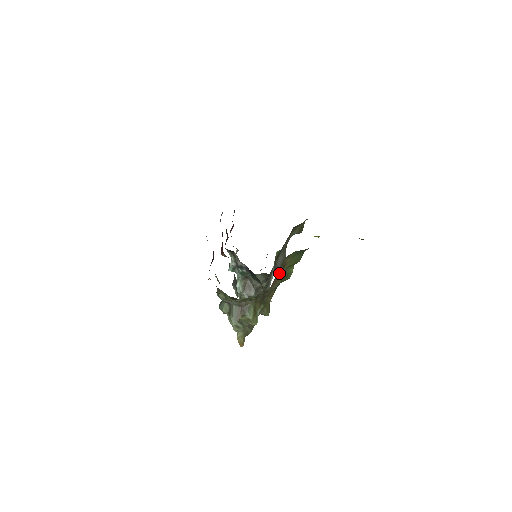
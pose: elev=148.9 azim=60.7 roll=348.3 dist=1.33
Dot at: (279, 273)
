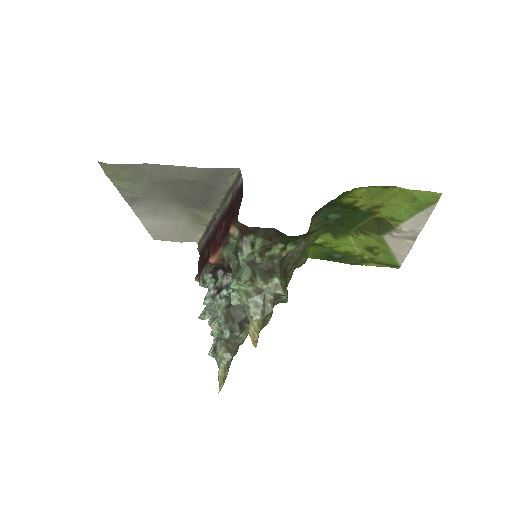
Dot at: (309, 230)
